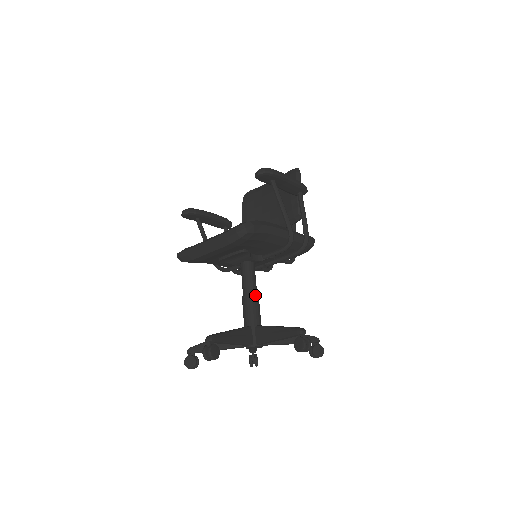
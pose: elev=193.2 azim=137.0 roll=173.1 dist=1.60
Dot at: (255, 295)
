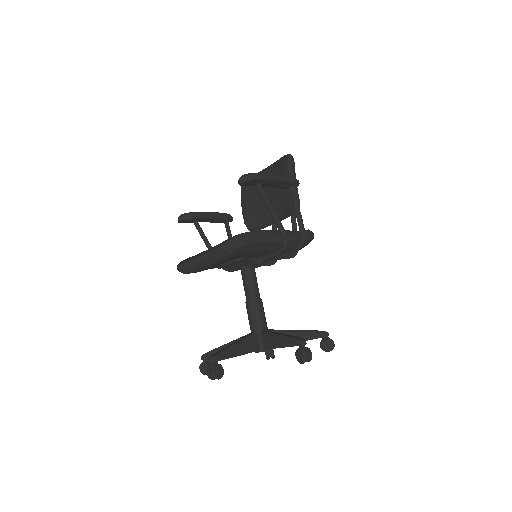
Dot at: (257, 300)
